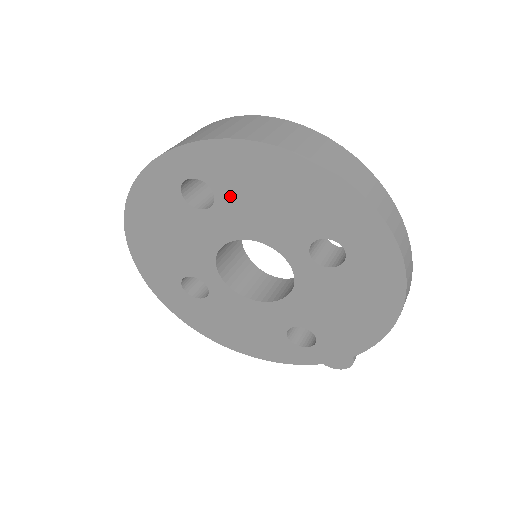
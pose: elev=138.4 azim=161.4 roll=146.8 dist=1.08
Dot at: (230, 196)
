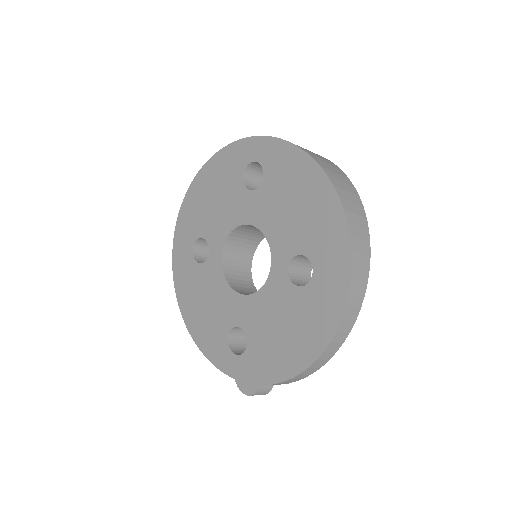
Dot at: (271, 188)
